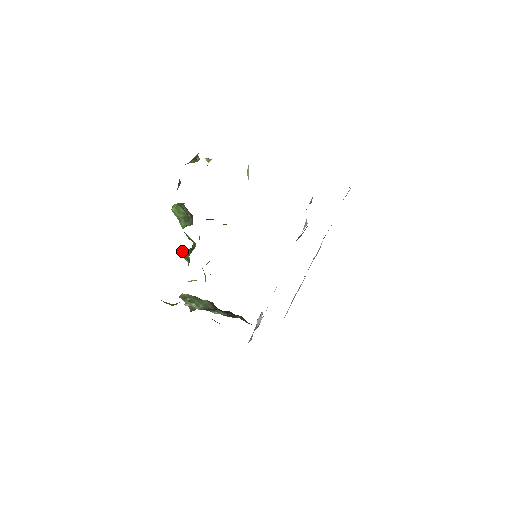
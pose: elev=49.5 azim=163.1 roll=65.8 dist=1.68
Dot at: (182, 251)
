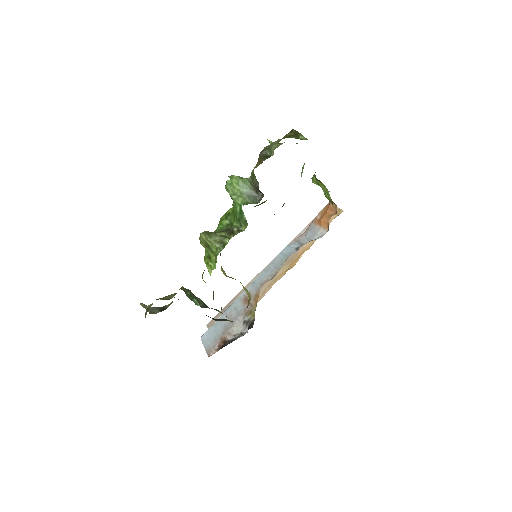
Dot at: (211, 232)
